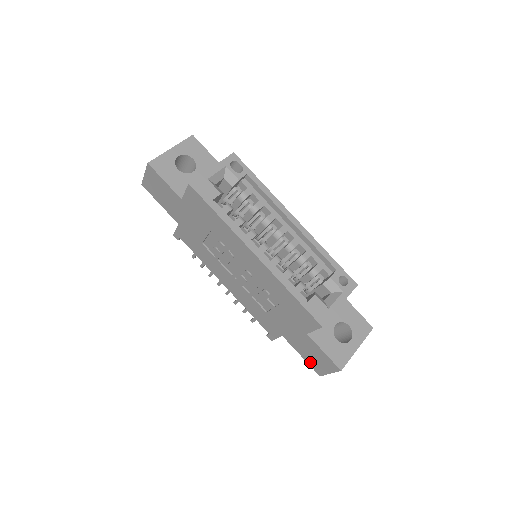
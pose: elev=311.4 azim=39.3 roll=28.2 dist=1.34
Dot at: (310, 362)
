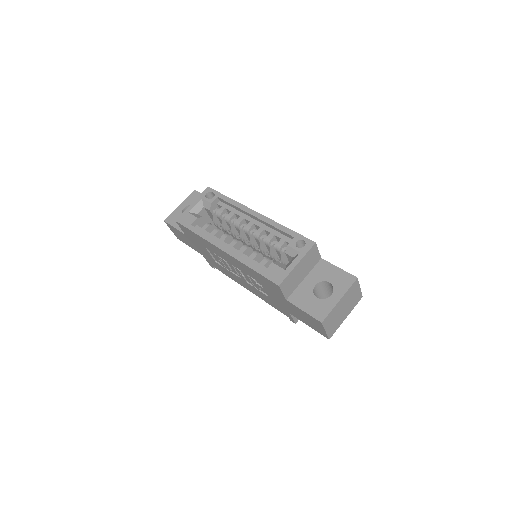
Dot at: (314, 328)
